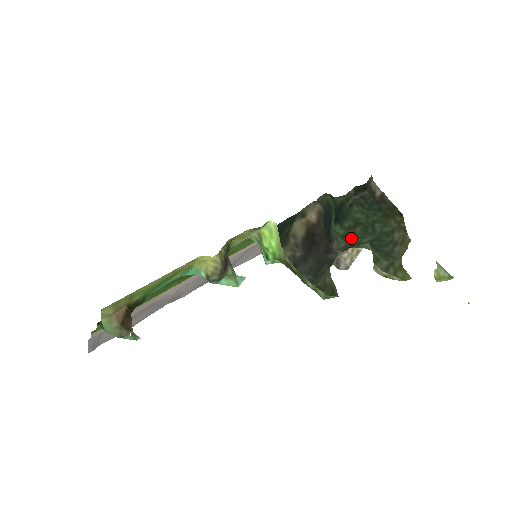
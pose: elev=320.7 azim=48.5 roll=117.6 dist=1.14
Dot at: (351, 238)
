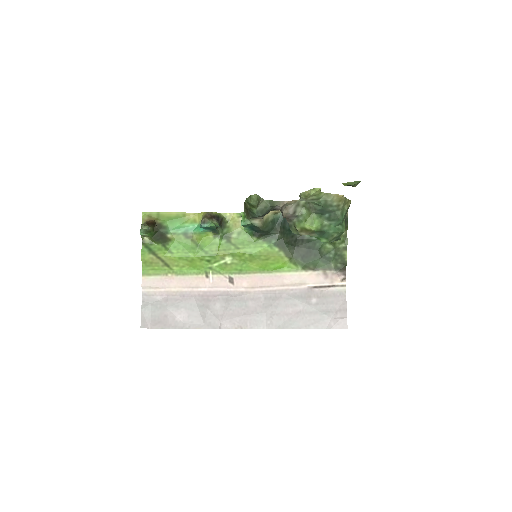
Dot at: (324, 234)
